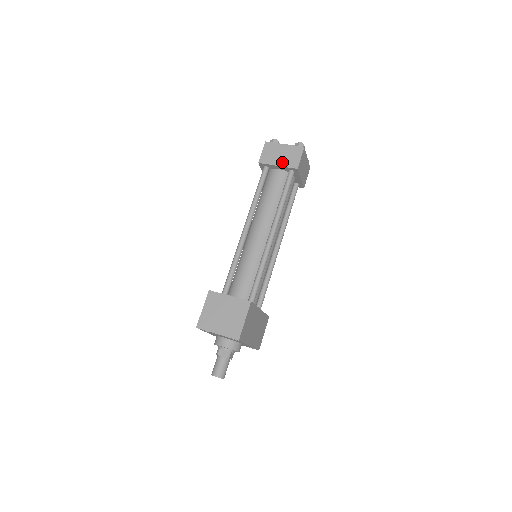
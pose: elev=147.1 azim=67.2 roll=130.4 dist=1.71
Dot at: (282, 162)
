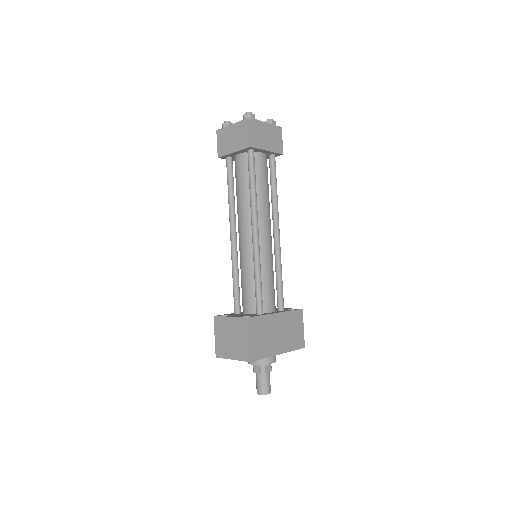
Dot at: (236, 146)
